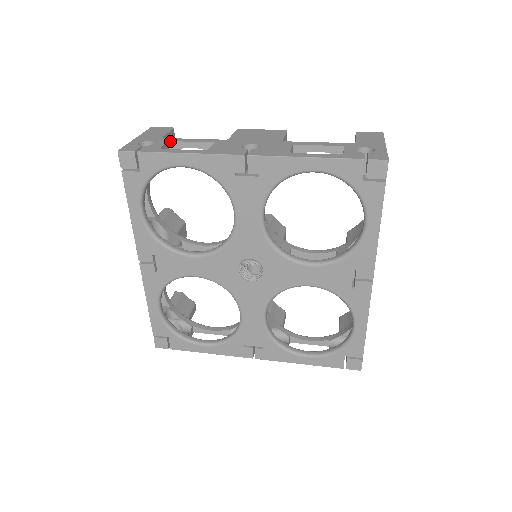
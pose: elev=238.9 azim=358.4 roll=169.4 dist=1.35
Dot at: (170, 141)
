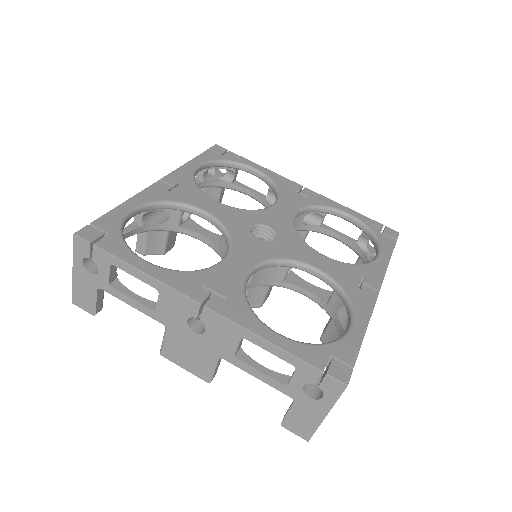
Dot at: occluded
